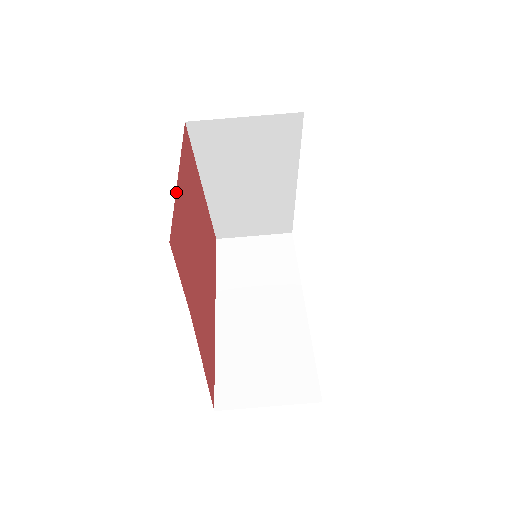
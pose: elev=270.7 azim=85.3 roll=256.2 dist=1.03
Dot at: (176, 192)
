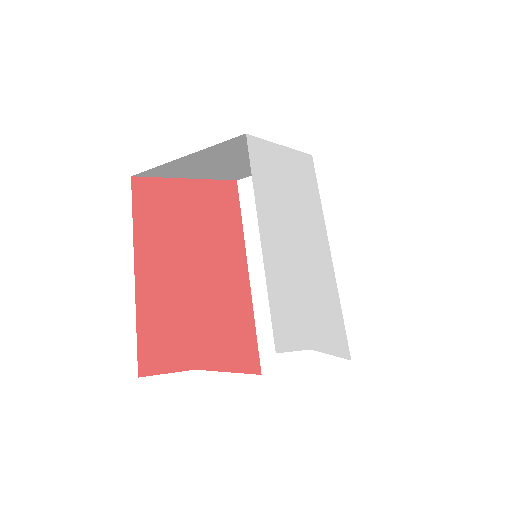
Dot at: (136, 301)
